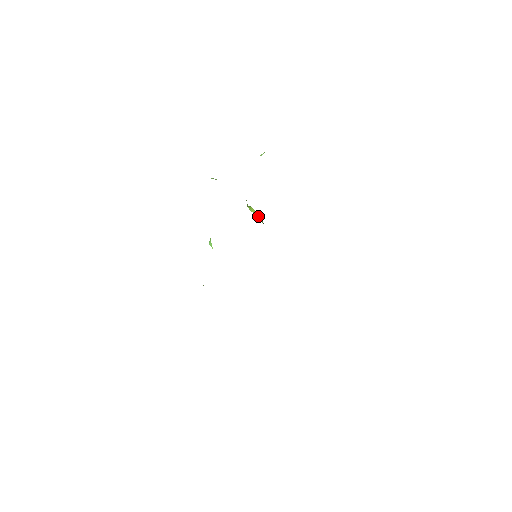
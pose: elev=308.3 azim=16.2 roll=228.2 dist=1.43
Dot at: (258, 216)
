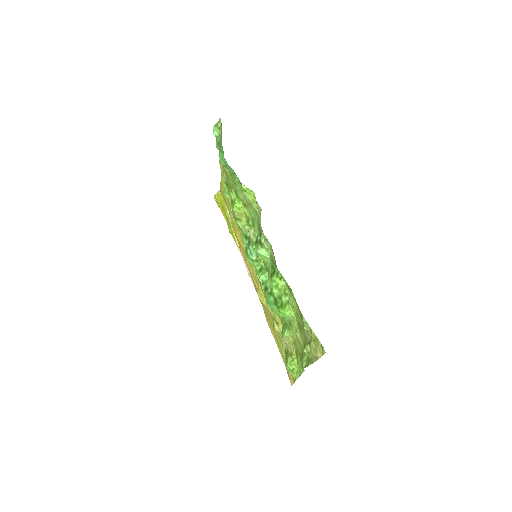
Dot at: (236, 215)
